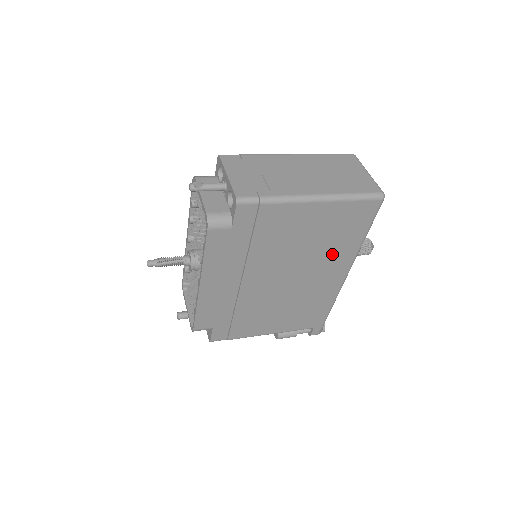
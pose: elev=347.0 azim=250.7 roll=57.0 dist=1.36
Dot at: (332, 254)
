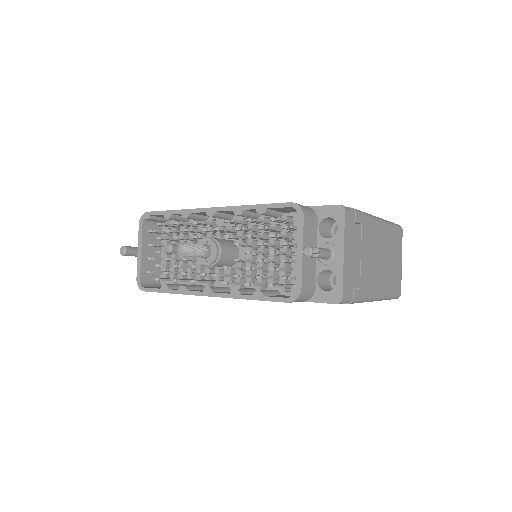
Dot at: occluded
